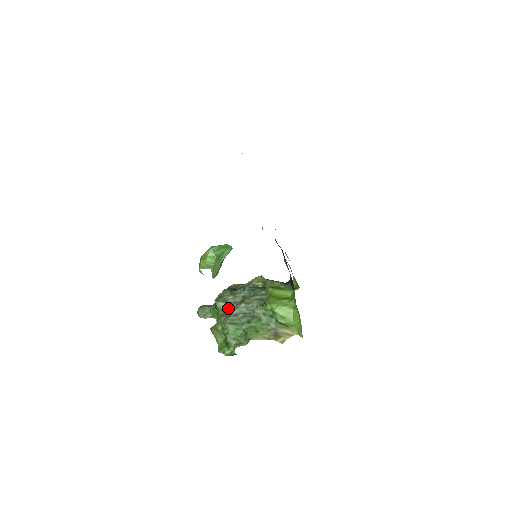
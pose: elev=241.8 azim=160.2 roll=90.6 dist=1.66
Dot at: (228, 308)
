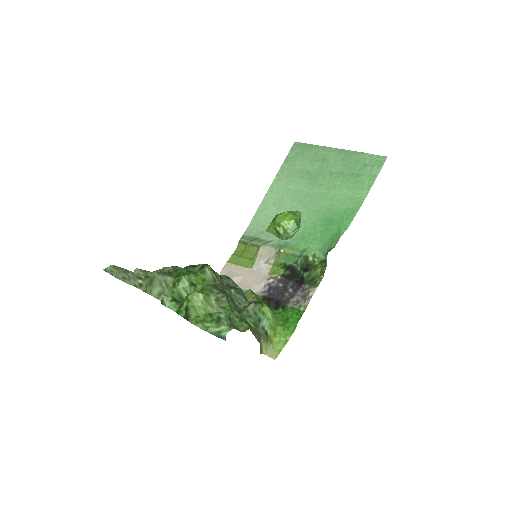
Dot at: (218, 283)
